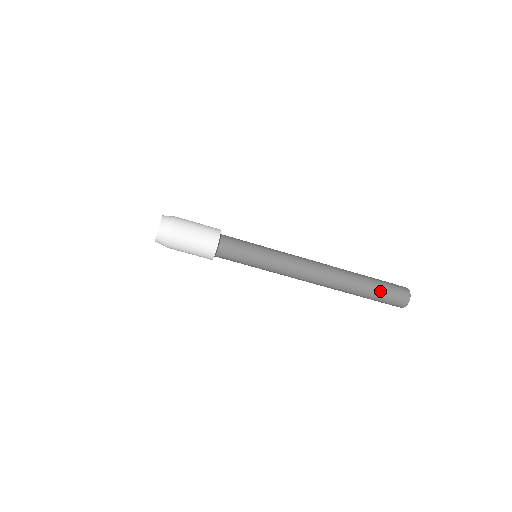
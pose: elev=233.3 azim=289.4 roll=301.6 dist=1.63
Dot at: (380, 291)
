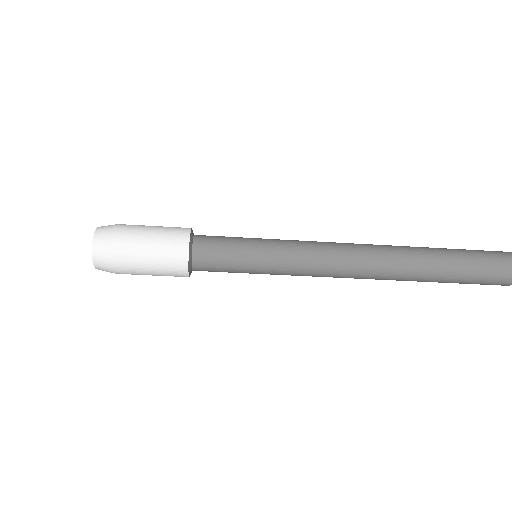
Dot at: (462, 281)
